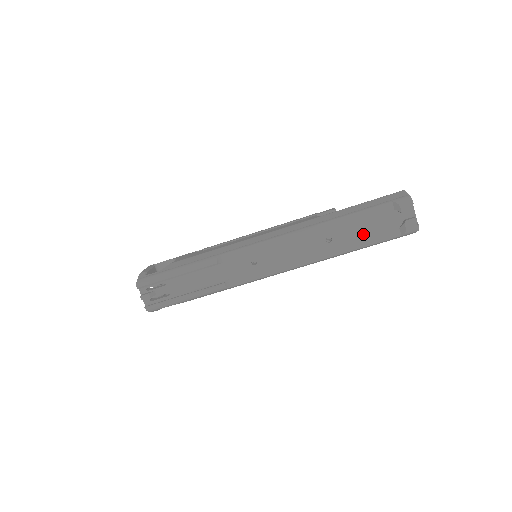
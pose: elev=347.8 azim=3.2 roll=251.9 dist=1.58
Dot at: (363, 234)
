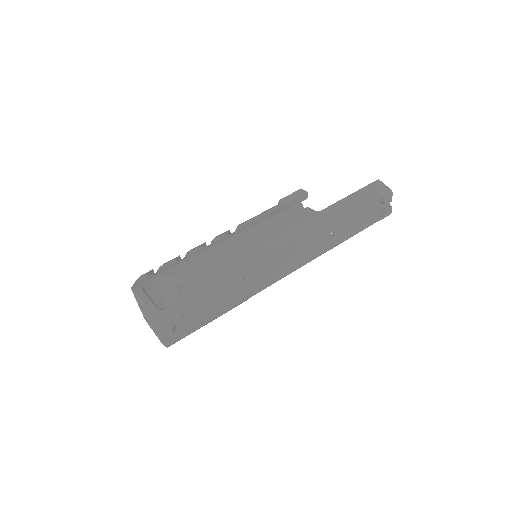
Dot at: (355, 225)
